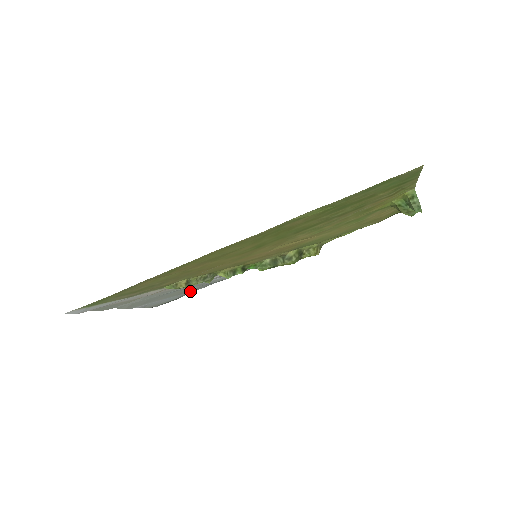
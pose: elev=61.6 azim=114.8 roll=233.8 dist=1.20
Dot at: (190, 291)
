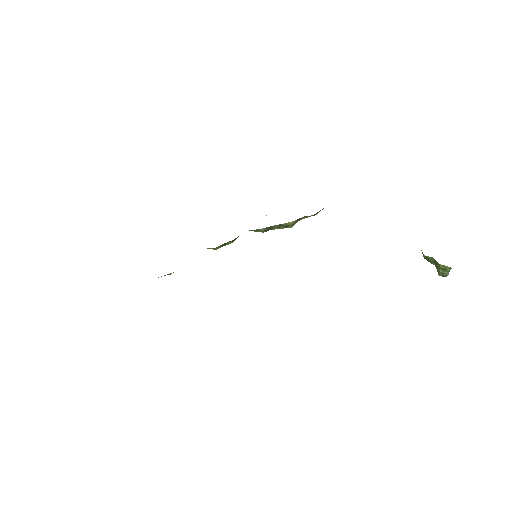
Dot at: occluded
